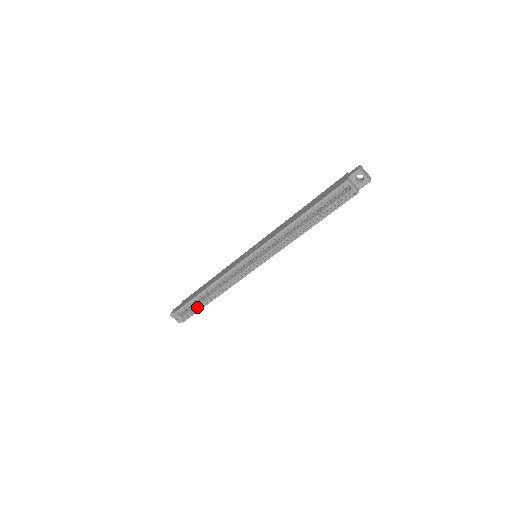
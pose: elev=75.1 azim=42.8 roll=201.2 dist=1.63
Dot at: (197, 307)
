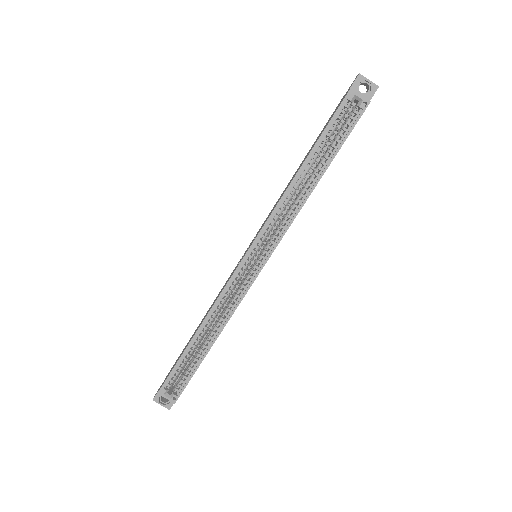
Dot at: (191, 368)
